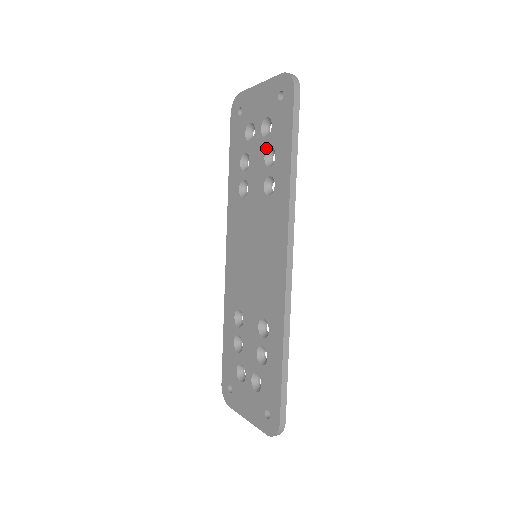
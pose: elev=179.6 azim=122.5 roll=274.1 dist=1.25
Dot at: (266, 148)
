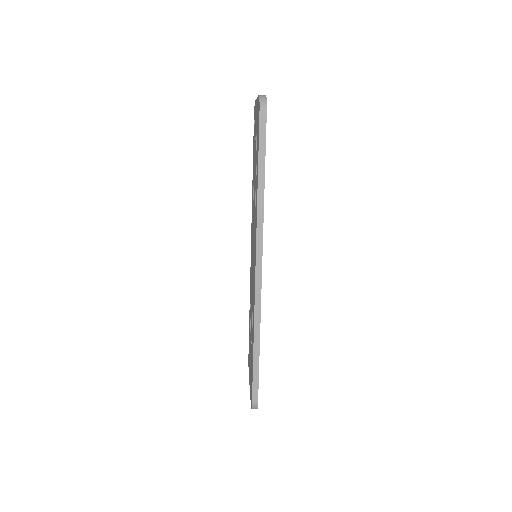
Dot at: occluded
